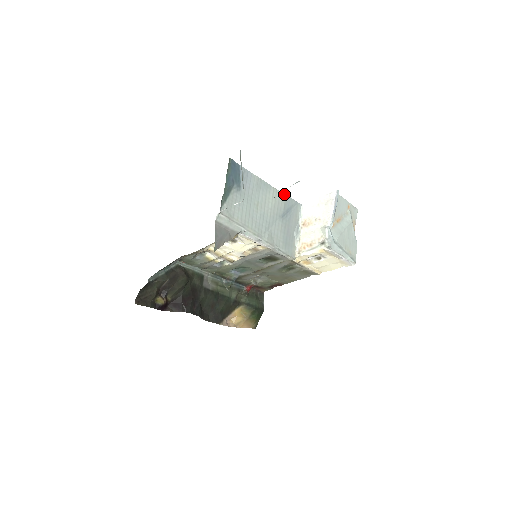
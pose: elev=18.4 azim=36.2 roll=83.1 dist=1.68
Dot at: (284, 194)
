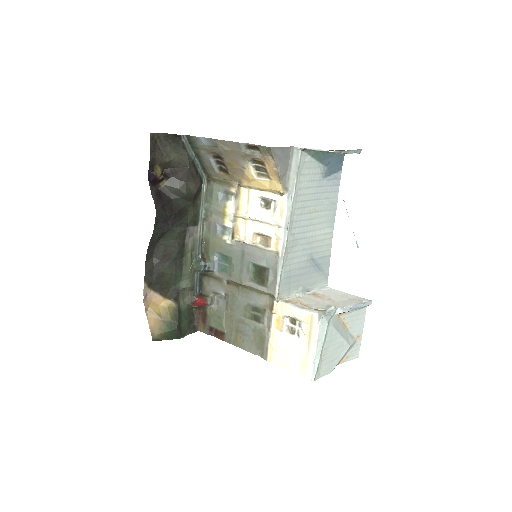
Dot at: occluded
